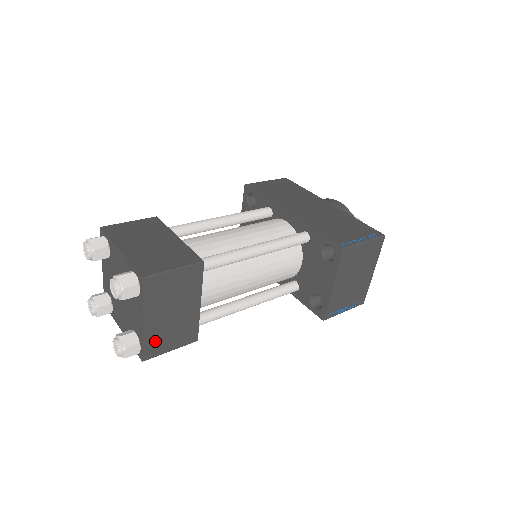
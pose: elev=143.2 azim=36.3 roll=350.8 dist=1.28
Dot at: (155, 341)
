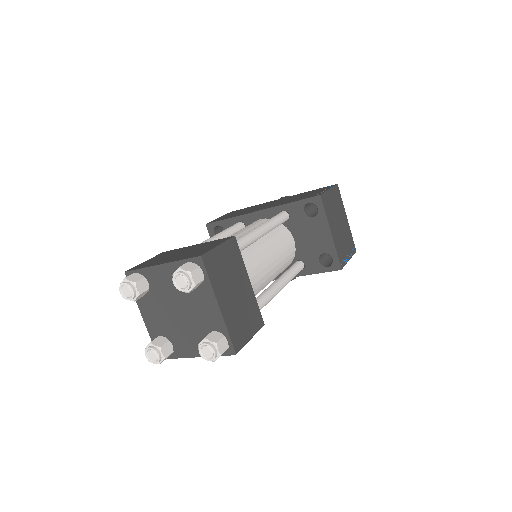
Dot at: (235, 328)
